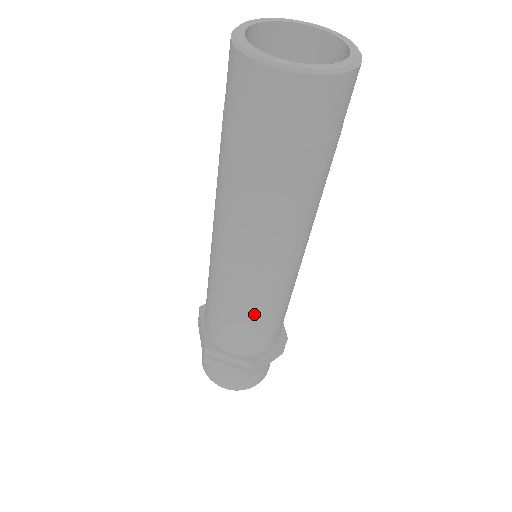
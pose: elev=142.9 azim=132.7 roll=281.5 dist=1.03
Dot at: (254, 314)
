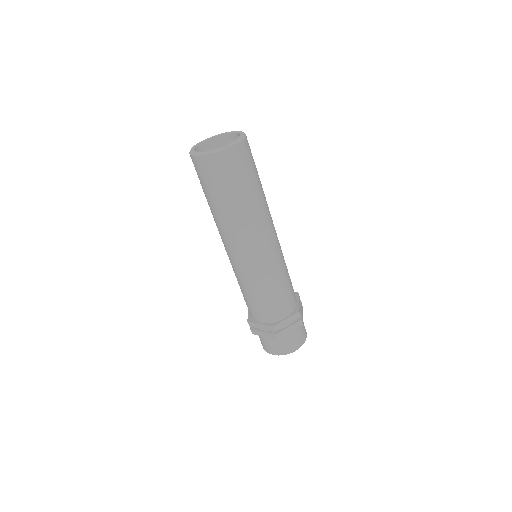
Dot at: (257, 288)
